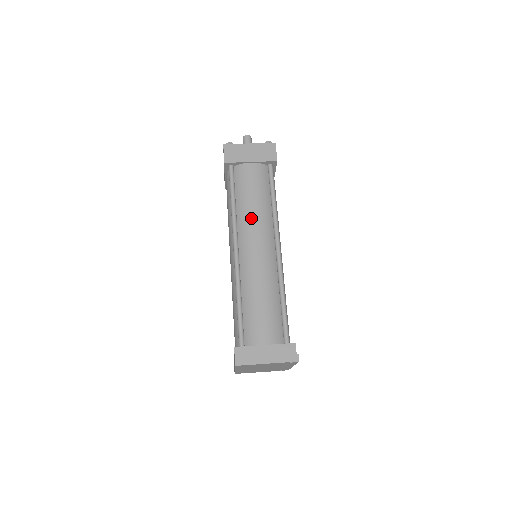
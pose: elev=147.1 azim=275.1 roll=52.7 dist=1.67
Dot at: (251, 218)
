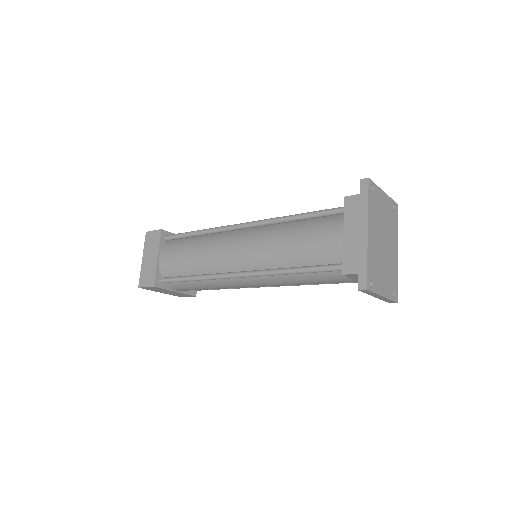
Dot at: occluded
